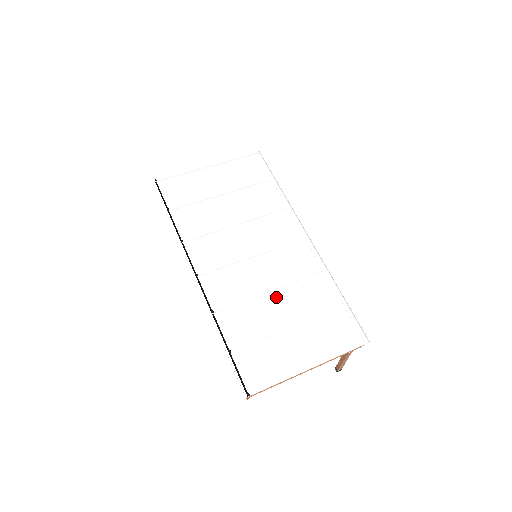
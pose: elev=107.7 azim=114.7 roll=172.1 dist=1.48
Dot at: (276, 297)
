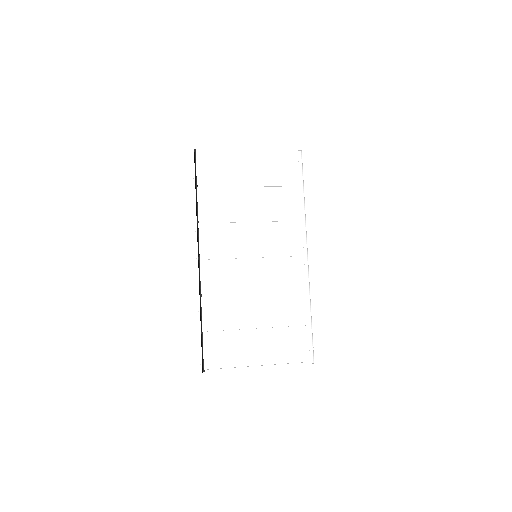
Dot at: (257, 301)
